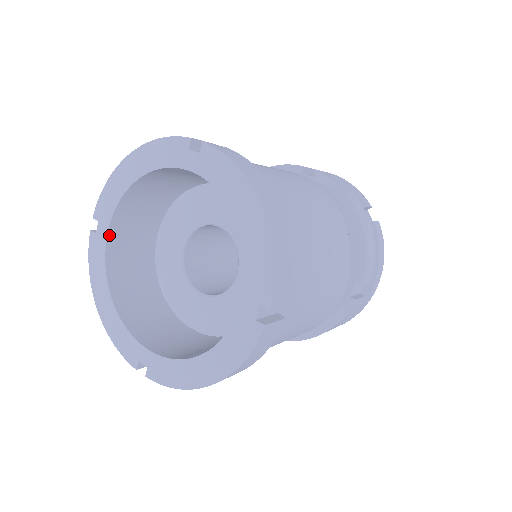
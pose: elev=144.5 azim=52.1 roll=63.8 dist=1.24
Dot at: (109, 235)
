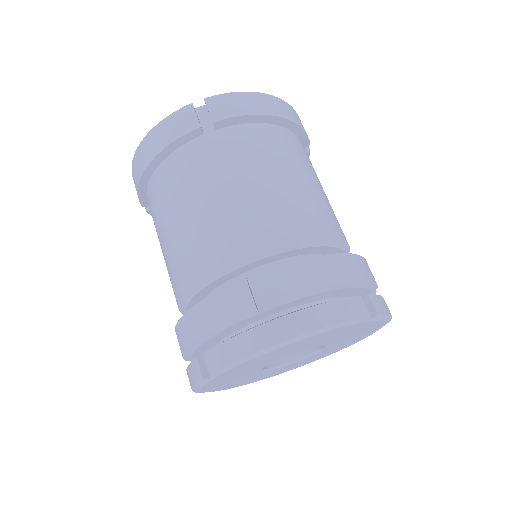
Dot at: occluded
